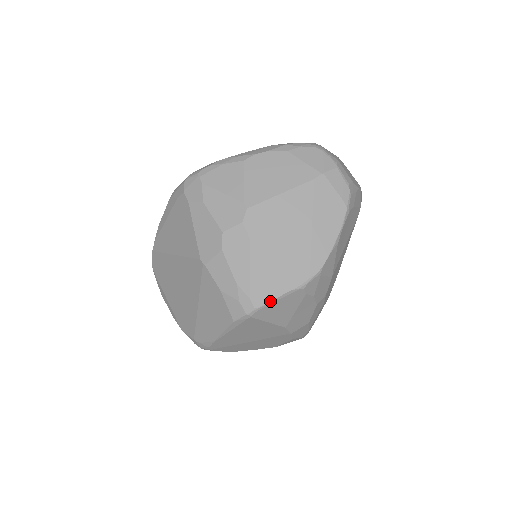
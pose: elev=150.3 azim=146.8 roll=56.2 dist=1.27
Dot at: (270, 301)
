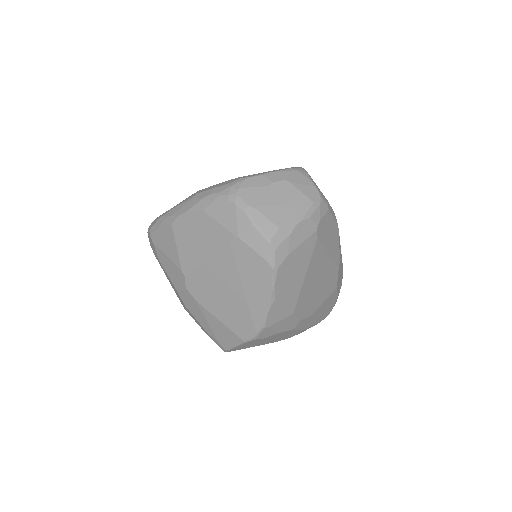
Dot at: (233, 347)
